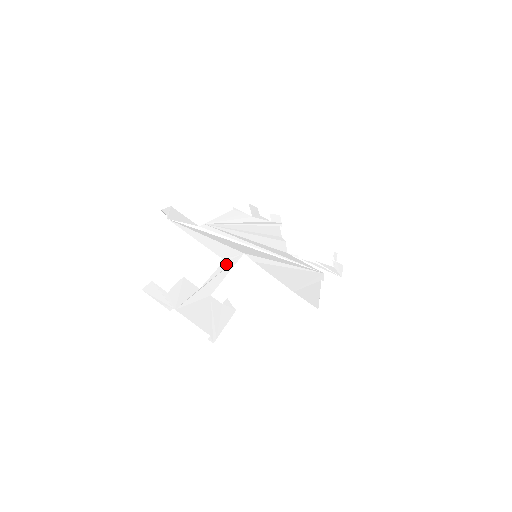
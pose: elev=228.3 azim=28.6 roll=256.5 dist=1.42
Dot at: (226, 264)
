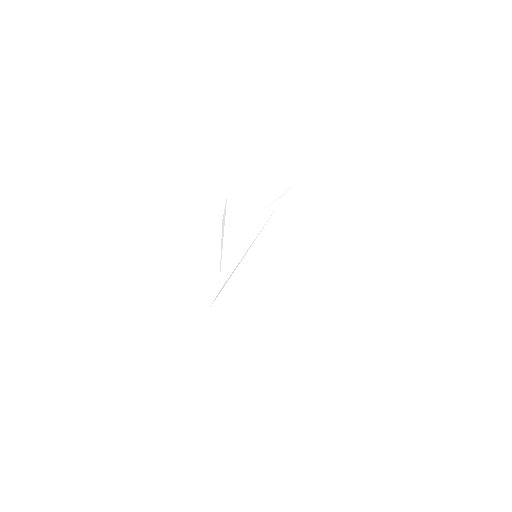
Dot at: (256, 295)
